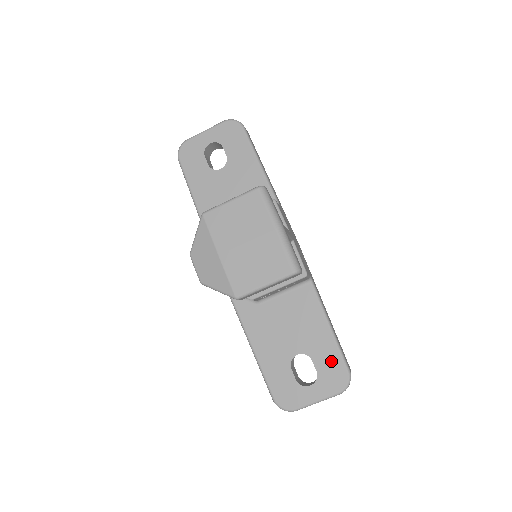
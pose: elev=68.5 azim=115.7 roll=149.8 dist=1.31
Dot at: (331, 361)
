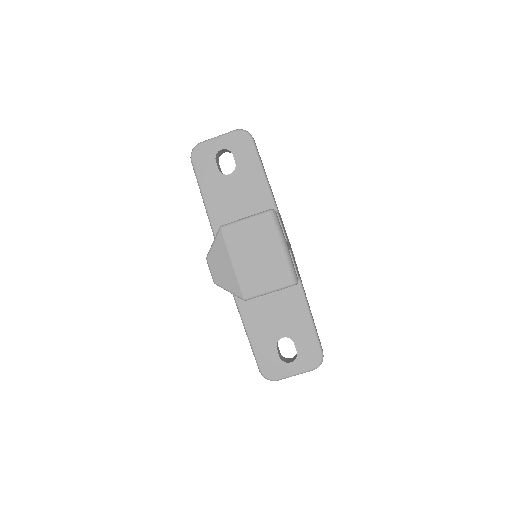
Dot at: (309, 345)
